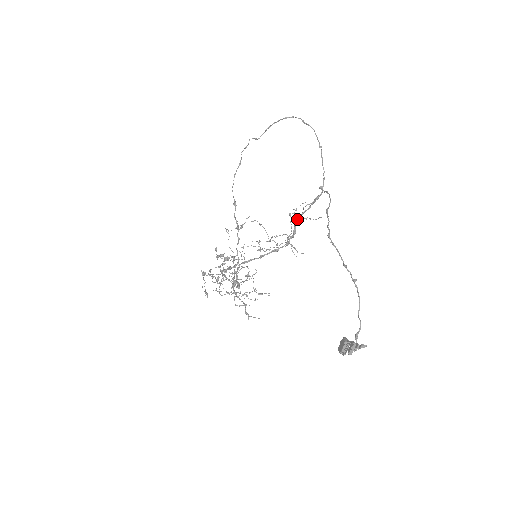
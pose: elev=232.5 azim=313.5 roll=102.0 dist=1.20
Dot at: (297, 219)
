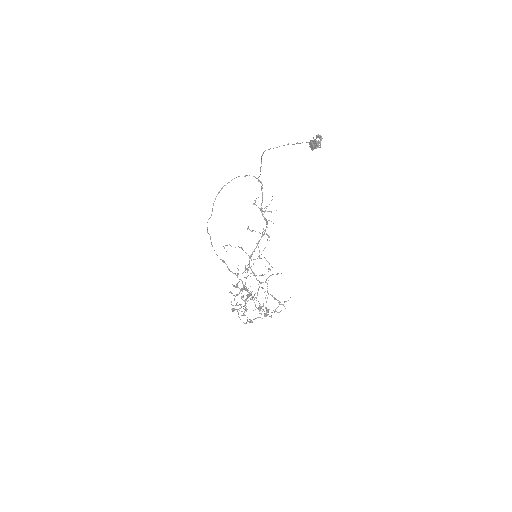
Dot at: (261, 212)
